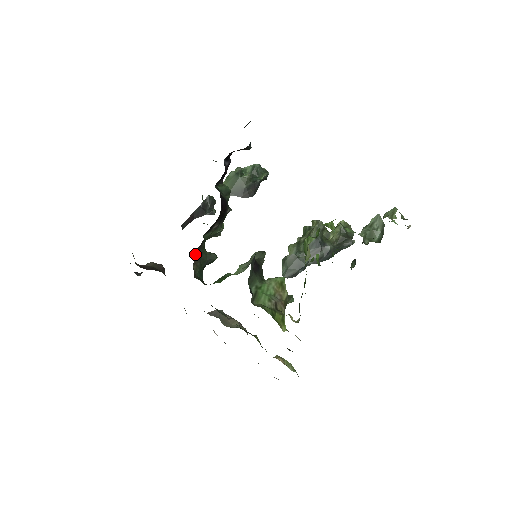
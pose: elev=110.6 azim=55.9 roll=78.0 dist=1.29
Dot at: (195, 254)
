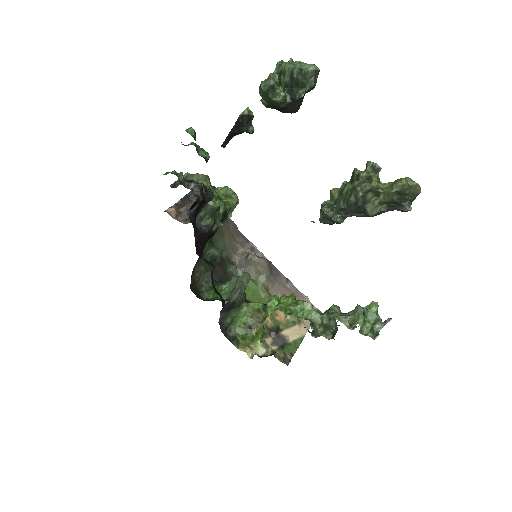
Dot at: (195, 267)
